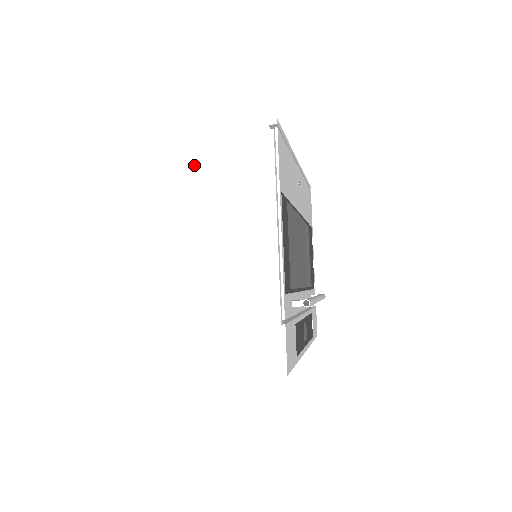
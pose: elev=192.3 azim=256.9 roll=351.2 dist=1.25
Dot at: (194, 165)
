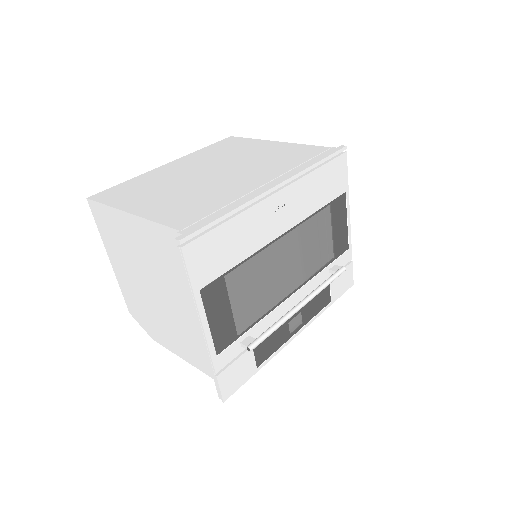
Dot at: (149, 242)
